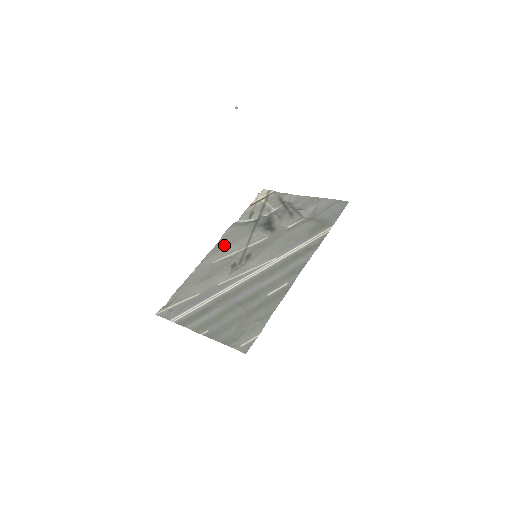
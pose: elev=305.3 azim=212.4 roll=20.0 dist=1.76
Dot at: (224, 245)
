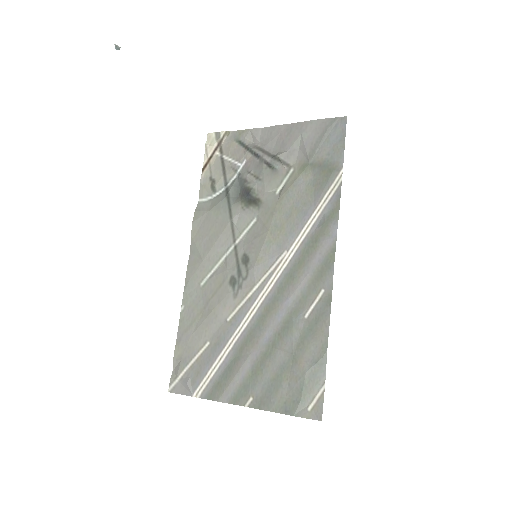
Dot at: (202, 251)
